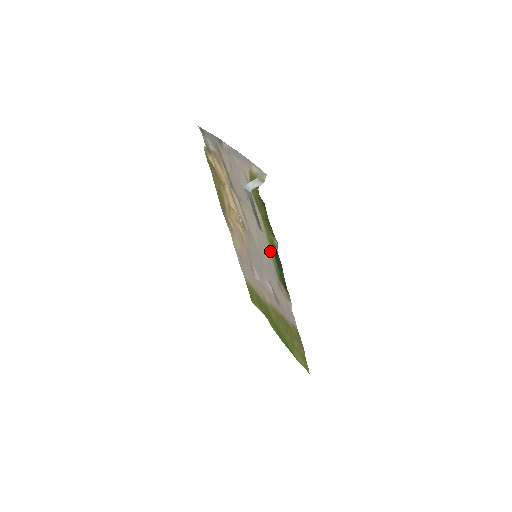
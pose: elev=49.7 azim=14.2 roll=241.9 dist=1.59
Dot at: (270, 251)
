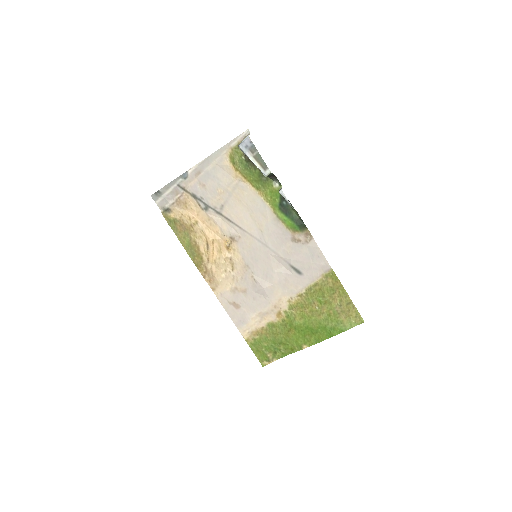
Dot at: (272, 212)
